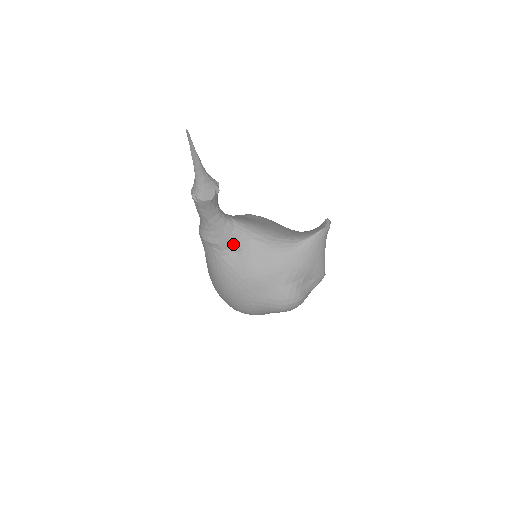
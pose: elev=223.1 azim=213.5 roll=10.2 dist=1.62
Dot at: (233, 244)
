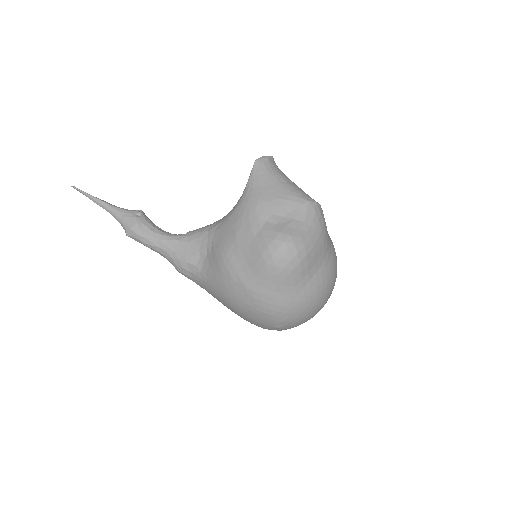
Dot at: (197, 250)
